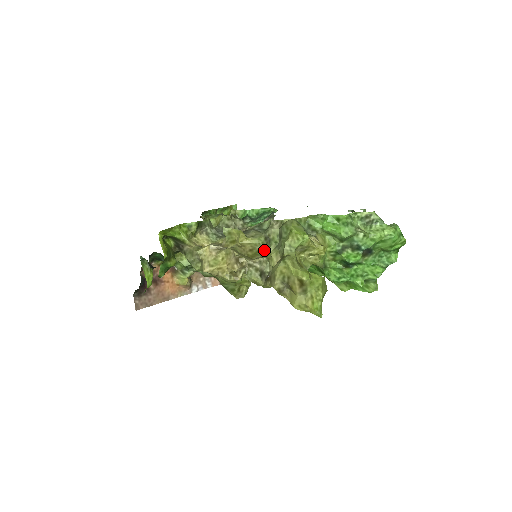
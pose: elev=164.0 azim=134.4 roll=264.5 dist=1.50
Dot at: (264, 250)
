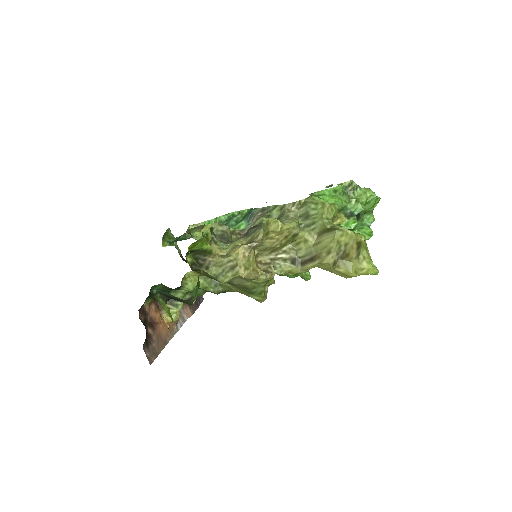
Dot at: occluded
